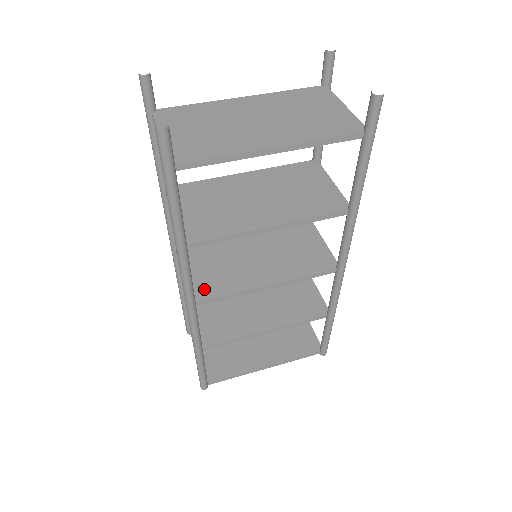
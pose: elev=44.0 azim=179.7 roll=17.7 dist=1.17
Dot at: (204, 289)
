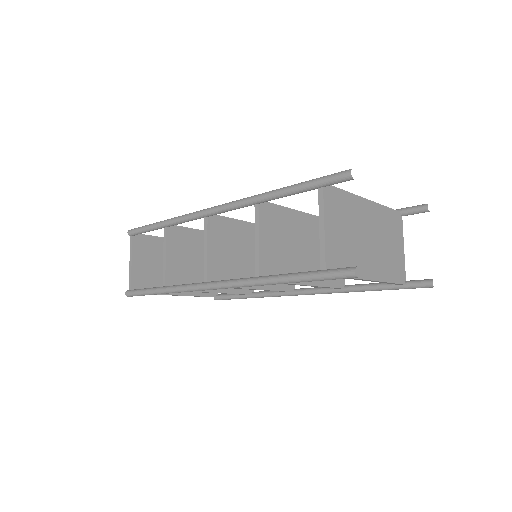
Dot at: (218, 274)
